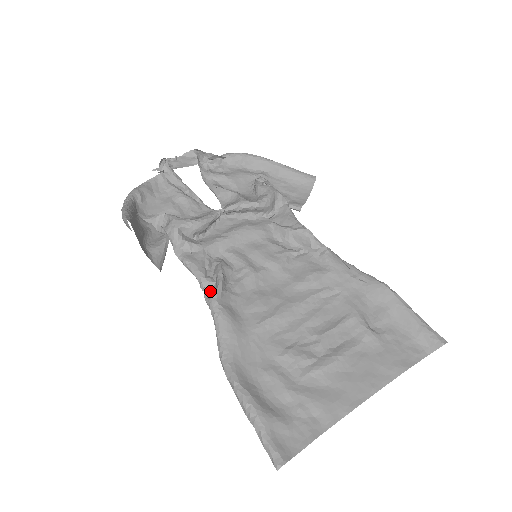
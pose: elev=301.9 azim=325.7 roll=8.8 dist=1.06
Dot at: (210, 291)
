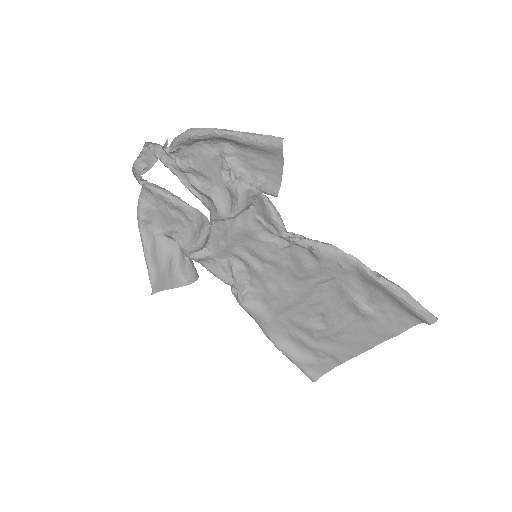
Dot at: (235, 293)
